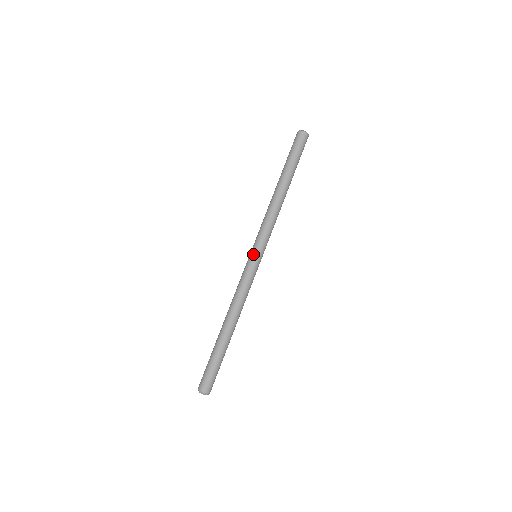
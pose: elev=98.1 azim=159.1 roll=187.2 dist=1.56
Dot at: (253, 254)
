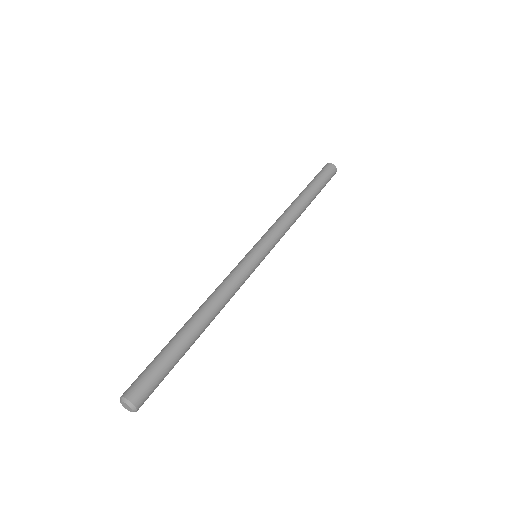
Dot at: (259, 252)
